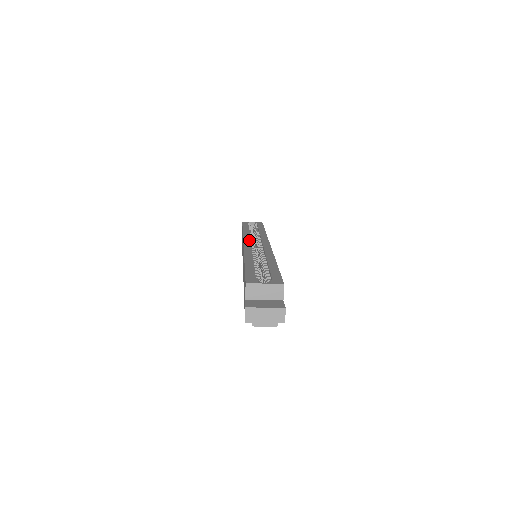
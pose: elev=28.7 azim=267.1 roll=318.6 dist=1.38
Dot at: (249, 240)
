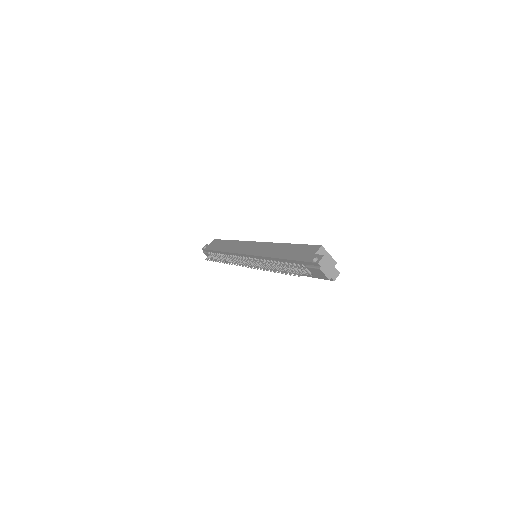
Dot at: occluded
